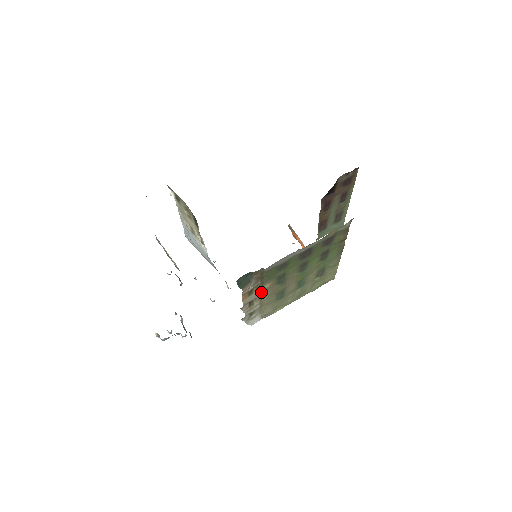
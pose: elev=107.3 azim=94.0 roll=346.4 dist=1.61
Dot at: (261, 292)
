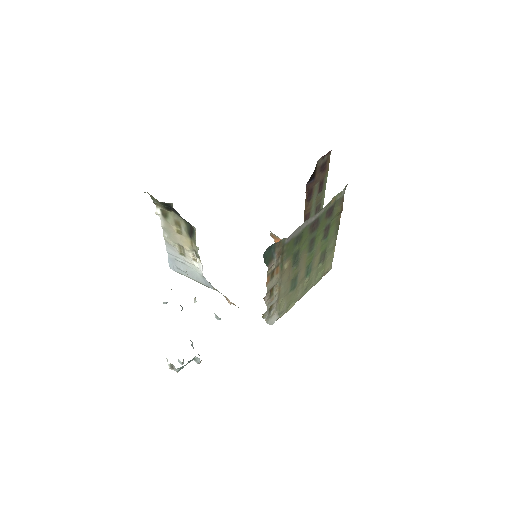
Dot at: (280, 275)
